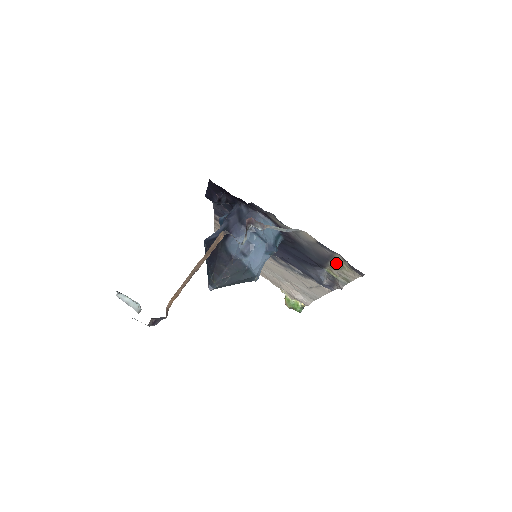
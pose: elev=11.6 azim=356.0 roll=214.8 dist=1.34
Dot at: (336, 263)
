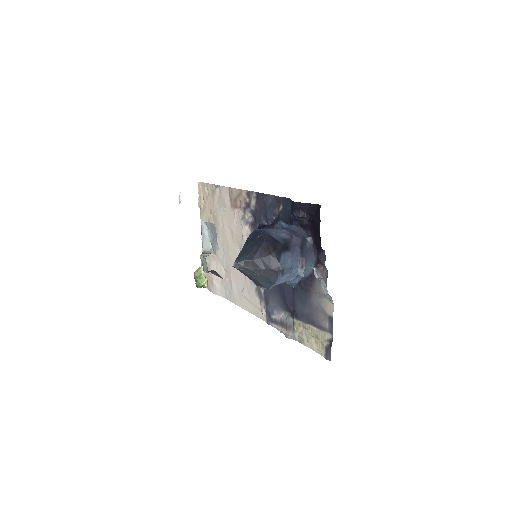
Dot at: (316, 332)
